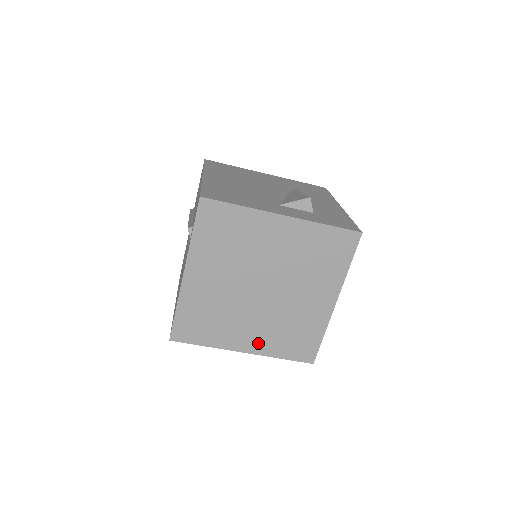
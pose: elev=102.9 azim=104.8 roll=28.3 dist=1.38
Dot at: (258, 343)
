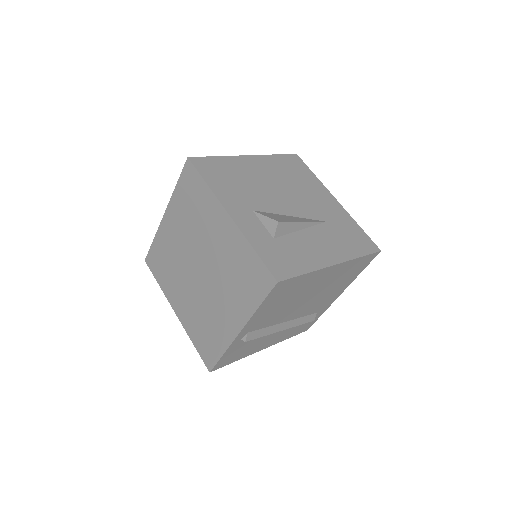
Dot at: (185, 314)
